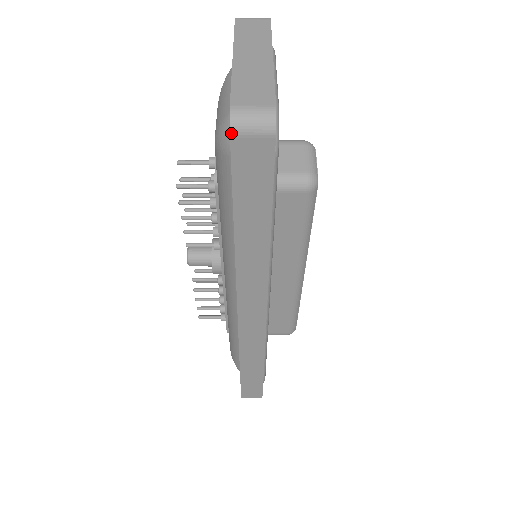
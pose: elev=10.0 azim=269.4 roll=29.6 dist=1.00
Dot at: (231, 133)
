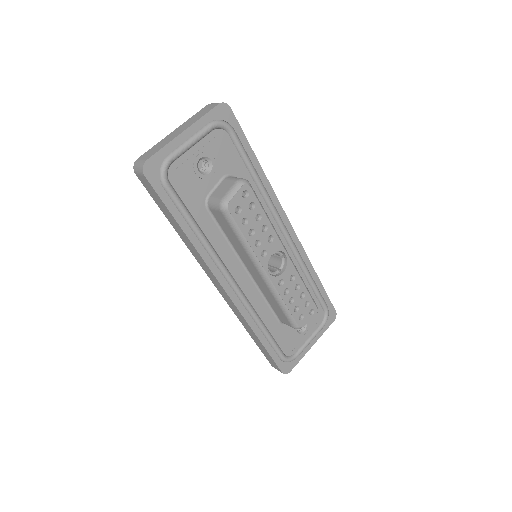
Dot at: (135, 172)
